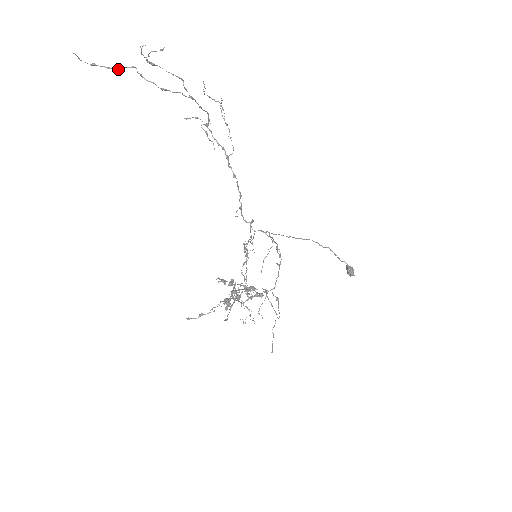
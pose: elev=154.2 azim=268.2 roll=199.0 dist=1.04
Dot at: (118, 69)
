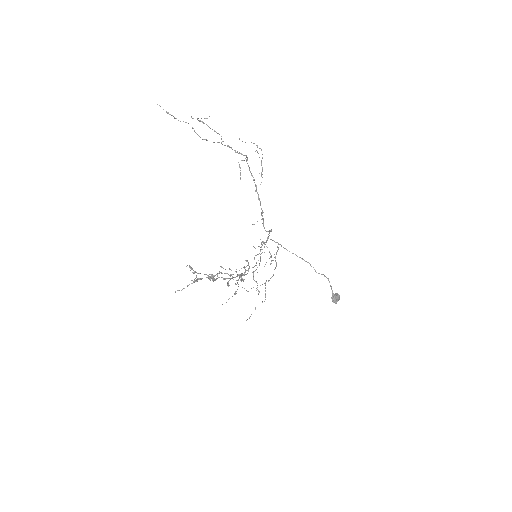
Dot at: occluded
